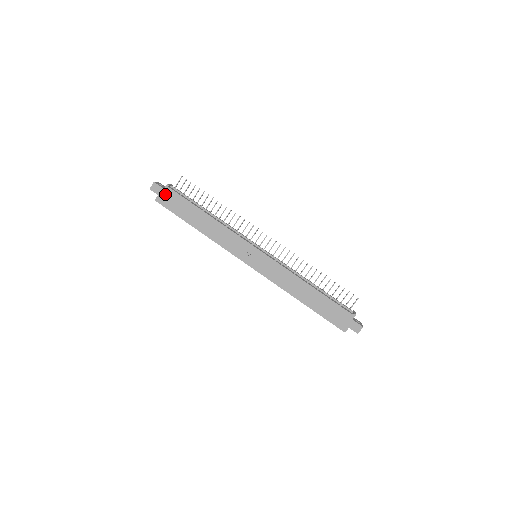
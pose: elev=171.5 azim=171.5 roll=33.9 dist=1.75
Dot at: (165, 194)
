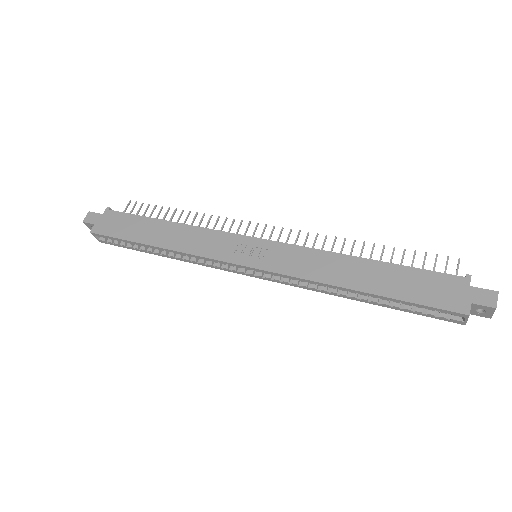
Dot at: (104, 219)
